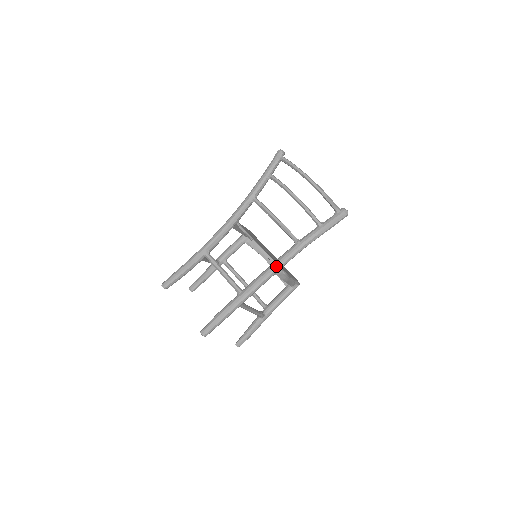
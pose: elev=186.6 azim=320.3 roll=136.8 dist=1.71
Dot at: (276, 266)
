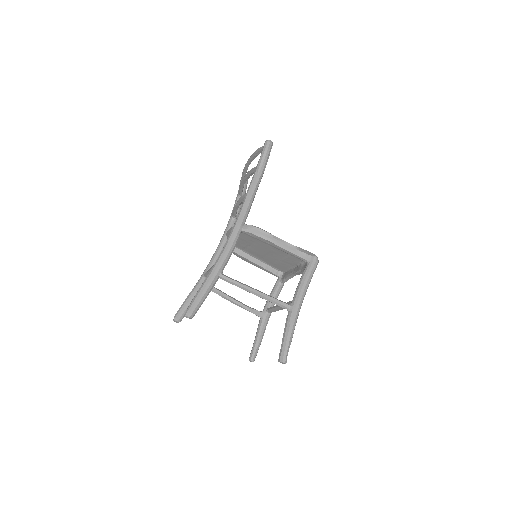
Dot at: (236, 220)
